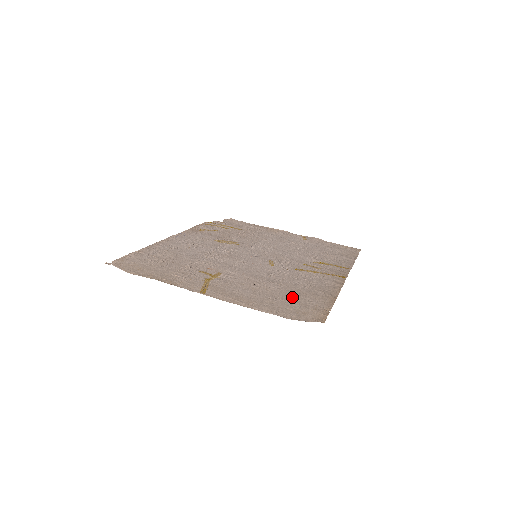
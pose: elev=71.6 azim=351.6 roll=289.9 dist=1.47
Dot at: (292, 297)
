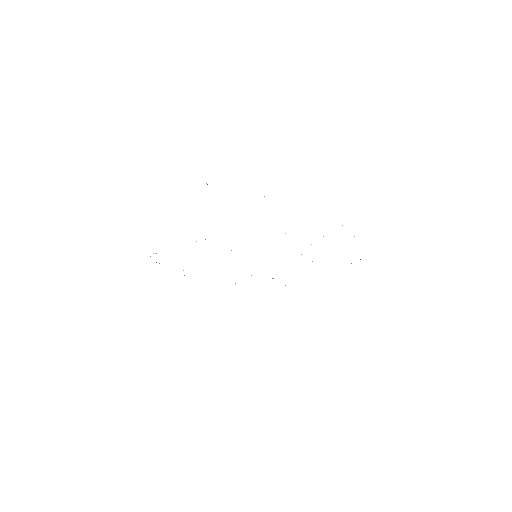
Dot at: occluded
